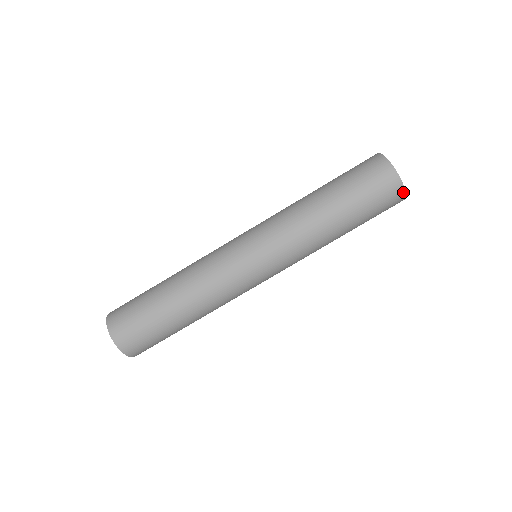
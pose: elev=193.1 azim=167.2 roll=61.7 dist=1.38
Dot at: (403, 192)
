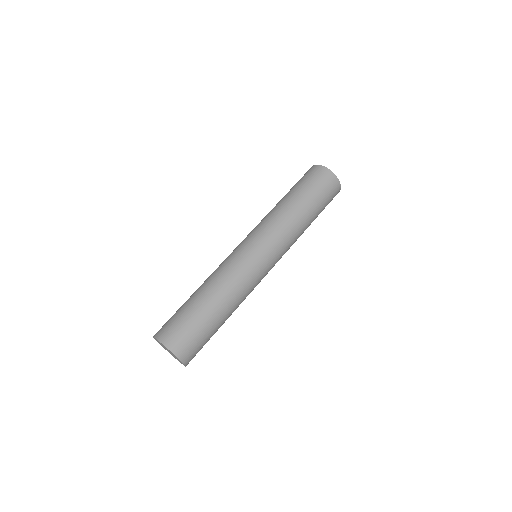
Dot at: occluded
